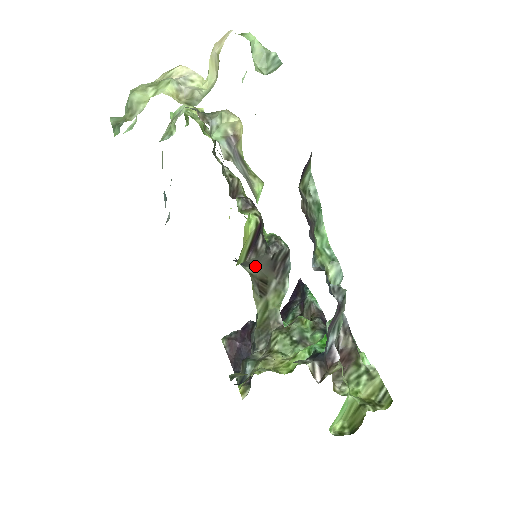
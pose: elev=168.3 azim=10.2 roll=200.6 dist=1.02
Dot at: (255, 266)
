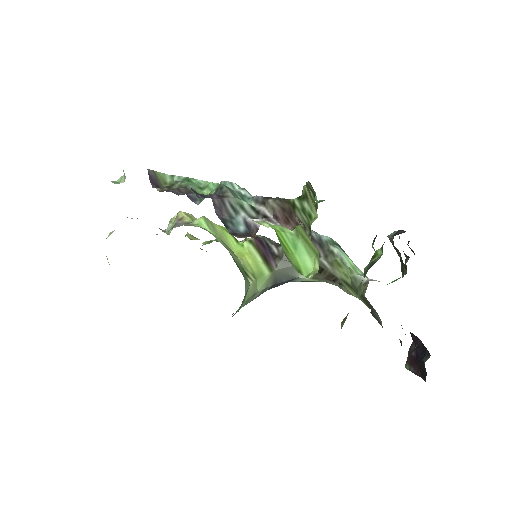
Dot at: occluded
